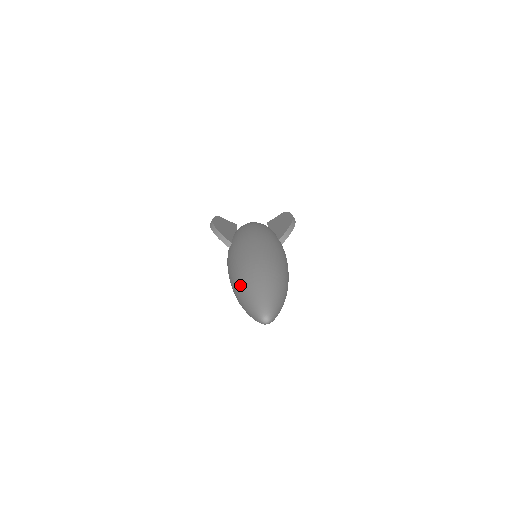
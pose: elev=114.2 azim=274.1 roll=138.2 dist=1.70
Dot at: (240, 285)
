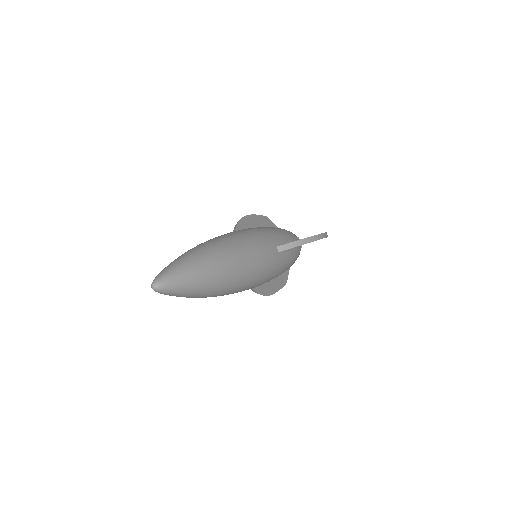
Dot at: occluded
